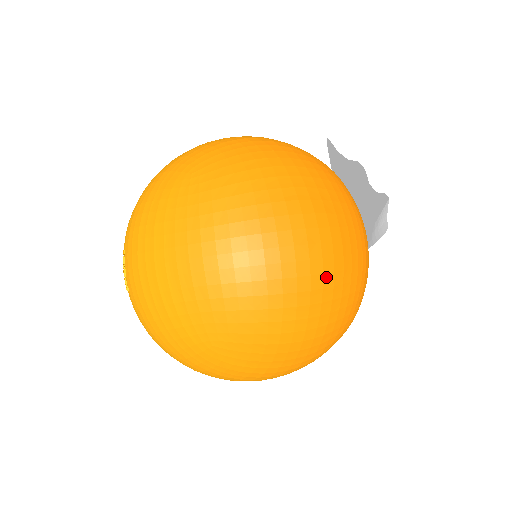
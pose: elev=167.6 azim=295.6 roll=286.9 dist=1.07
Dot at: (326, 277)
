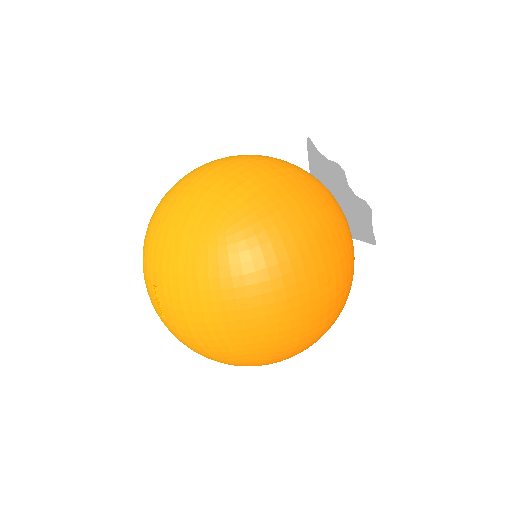
Dot at: (338, 298)
